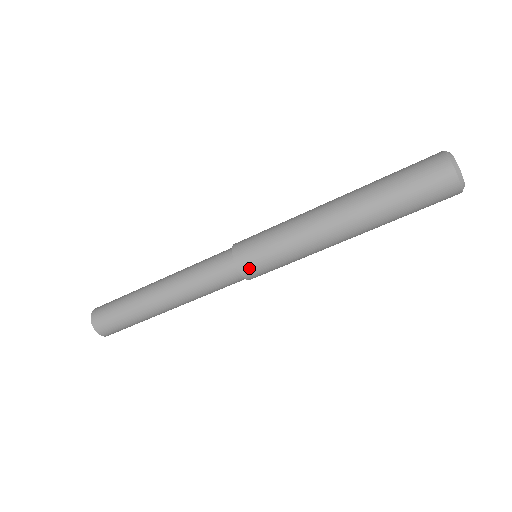
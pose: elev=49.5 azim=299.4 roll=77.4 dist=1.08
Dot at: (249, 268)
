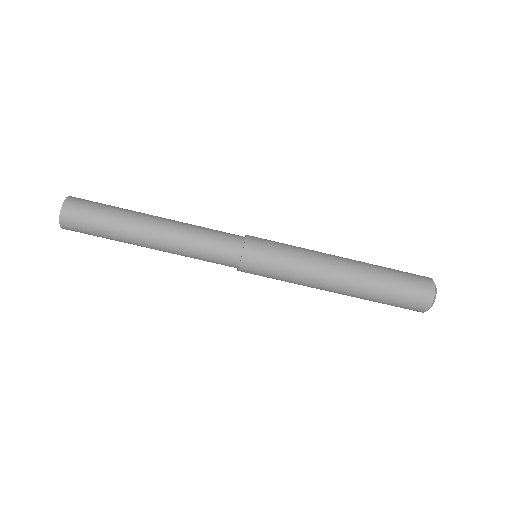
Dot at: (248, 270)
